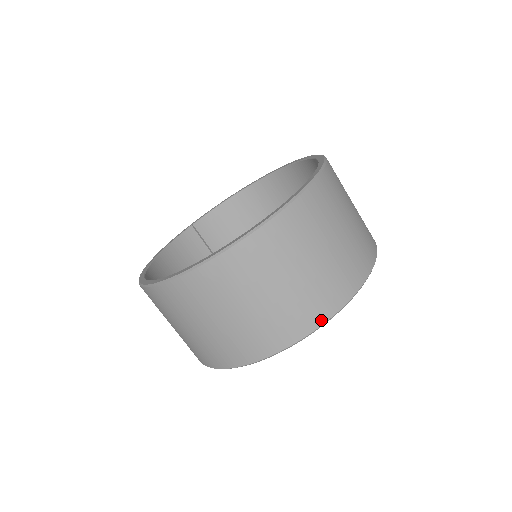
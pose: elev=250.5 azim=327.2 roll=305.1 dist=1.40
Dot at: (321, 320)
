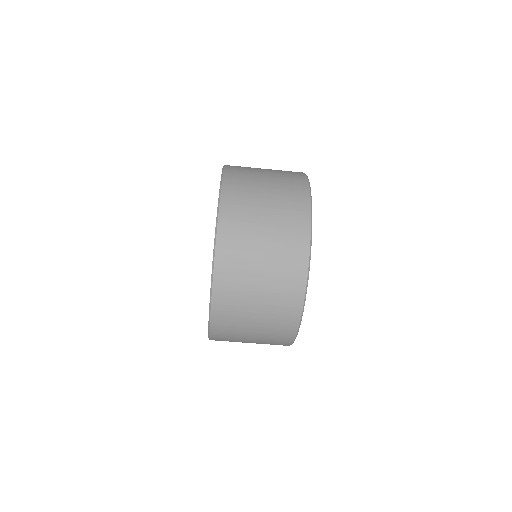
Dot at: (304, 269)
